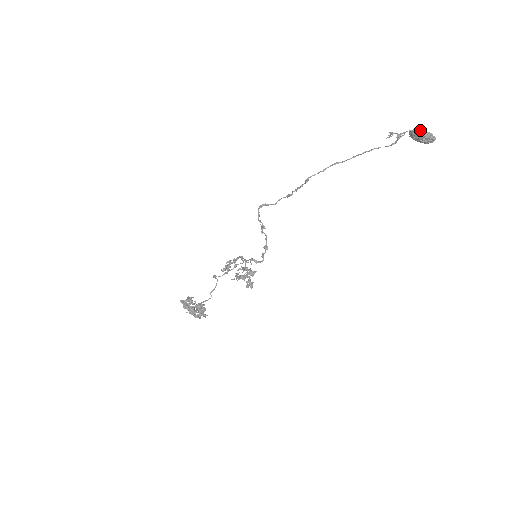
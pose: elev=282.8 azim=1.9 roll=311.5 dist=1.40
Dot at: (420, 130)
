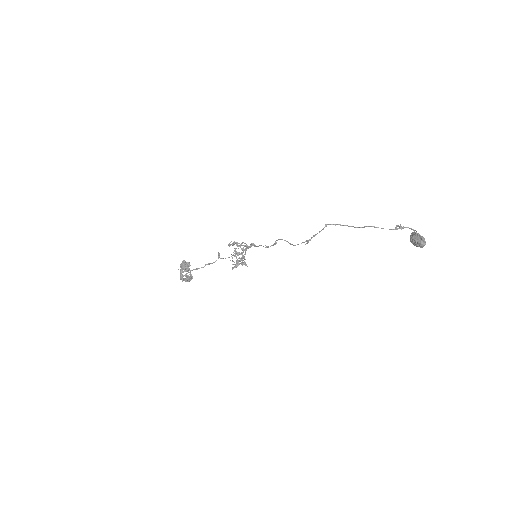
Dot at: (418, 233)
